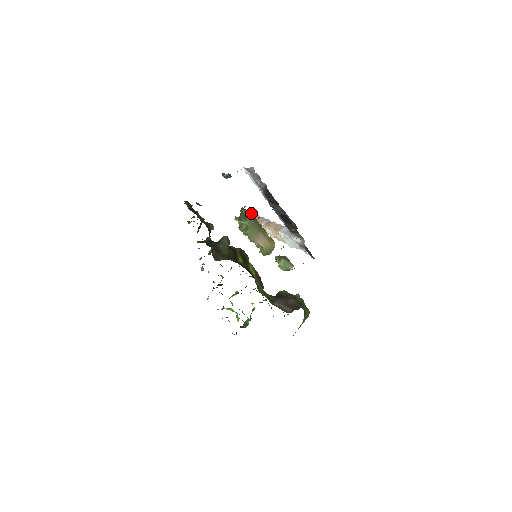
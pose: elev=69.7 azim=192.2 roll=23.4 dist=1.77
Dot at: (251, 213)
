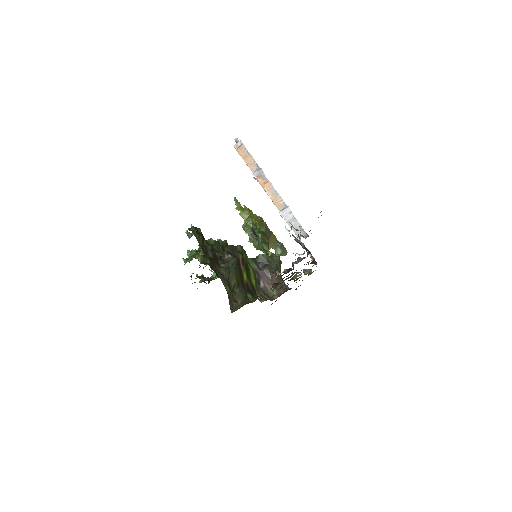
Dot at: (265, 228)
